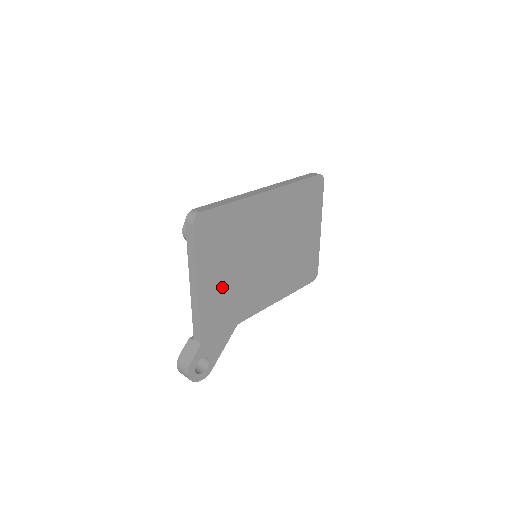
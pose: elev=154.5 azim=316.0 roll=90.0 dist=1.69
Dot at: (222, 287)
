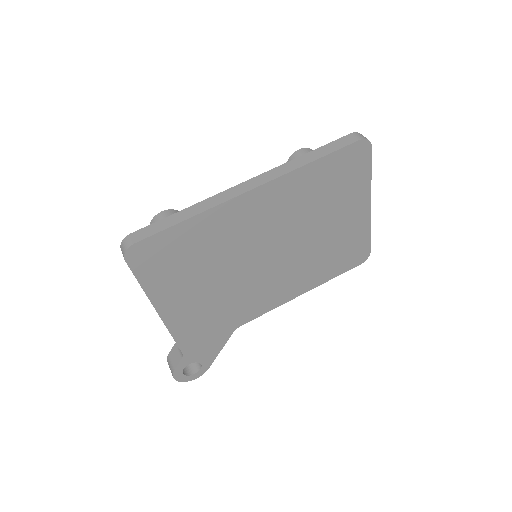
Dot at: (199, 304)
